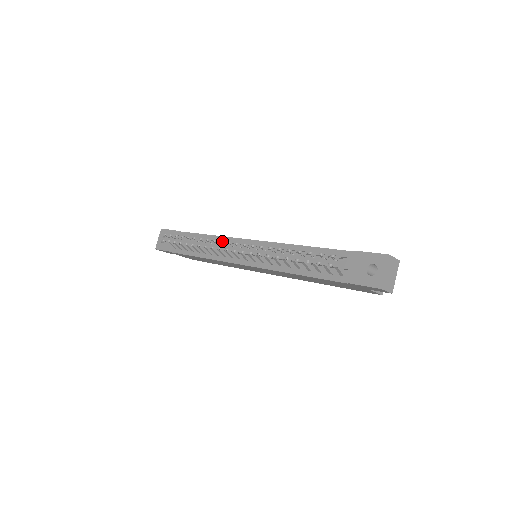
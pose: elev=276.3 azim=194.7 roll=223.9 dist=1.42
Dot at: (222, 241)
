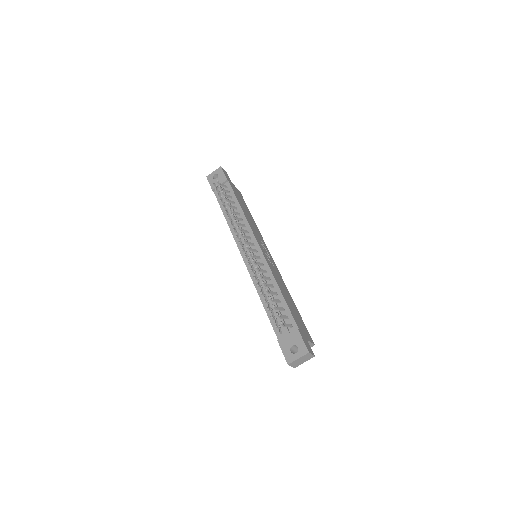
Dot at: (241, 233)
